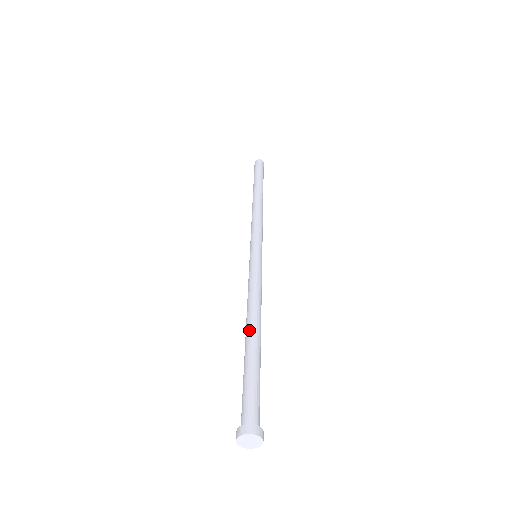
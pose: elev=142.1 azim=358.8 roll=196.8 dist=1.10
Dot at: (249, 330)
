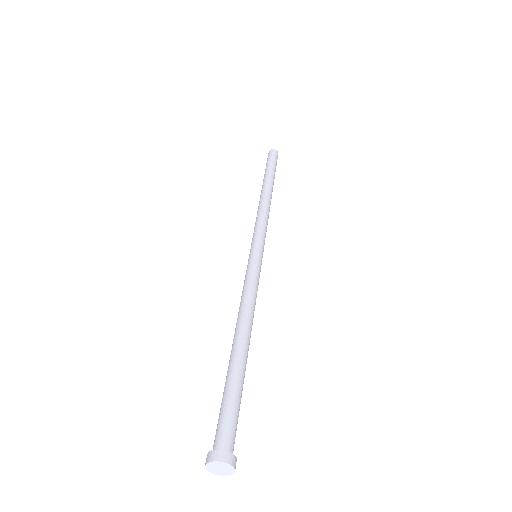
Dot at: (242, 340)
